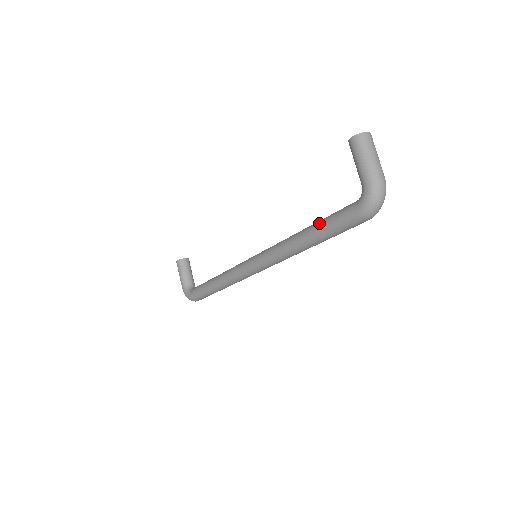
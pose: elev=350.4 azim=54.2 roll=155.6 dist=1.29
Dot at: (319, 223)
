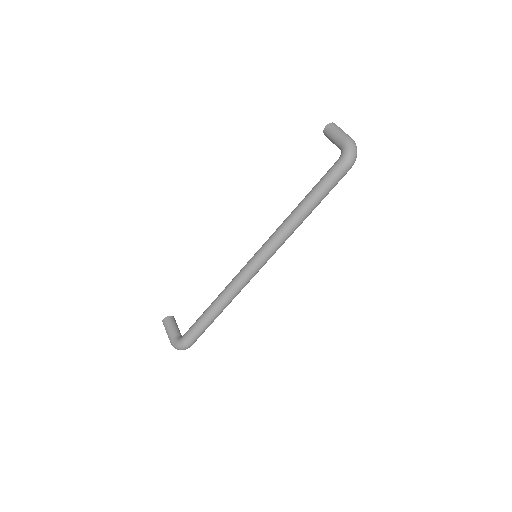
Dot at: (313, 188)
